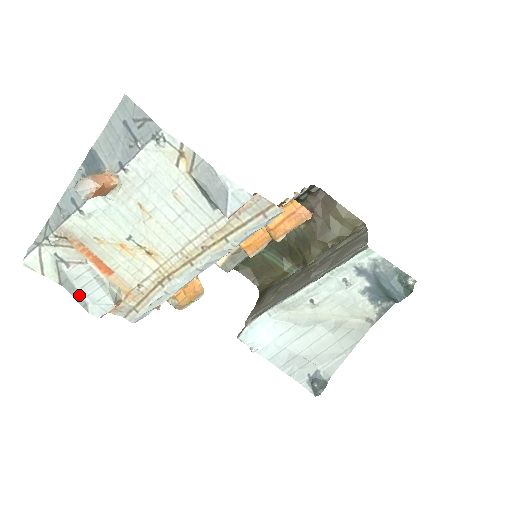
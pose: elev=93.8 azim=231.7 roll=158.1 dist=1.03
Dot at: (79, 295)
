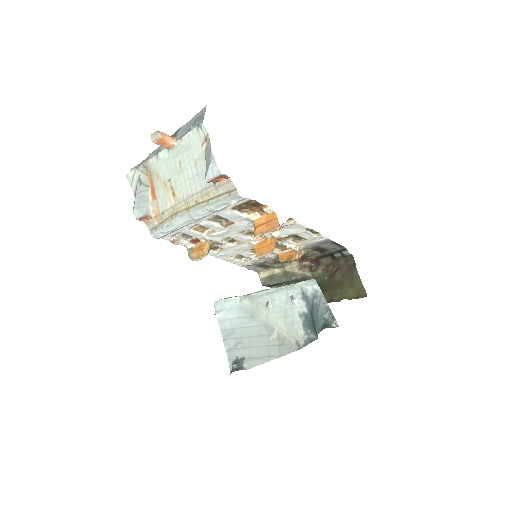
Dot at: (135, 201)
